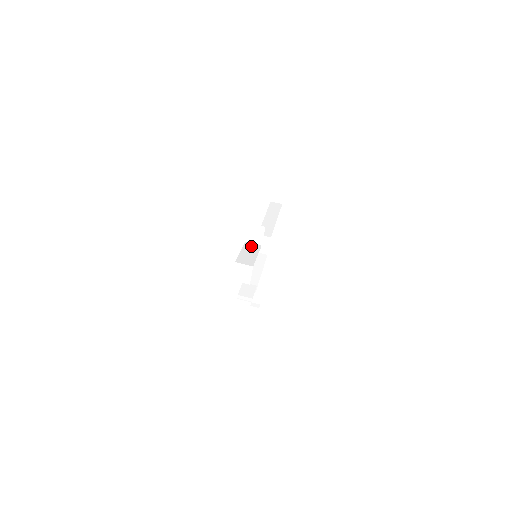
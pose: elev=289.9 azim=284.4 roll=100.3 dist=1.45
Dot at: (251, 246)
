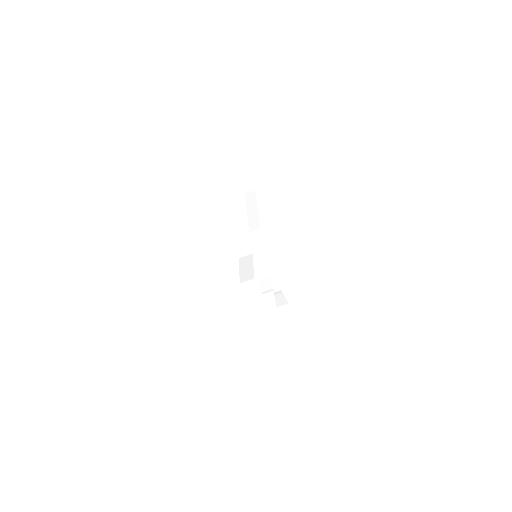
Dot at: (245, 260)
